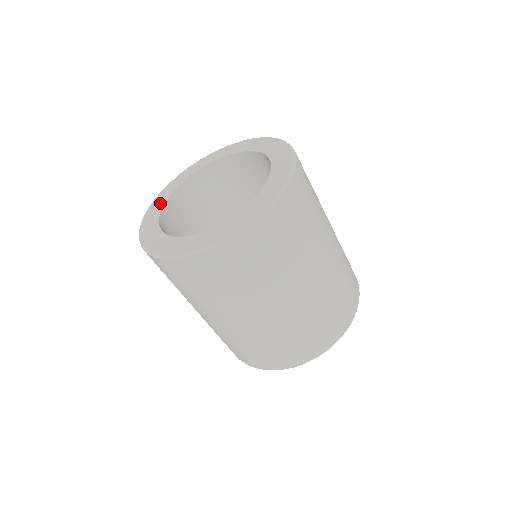
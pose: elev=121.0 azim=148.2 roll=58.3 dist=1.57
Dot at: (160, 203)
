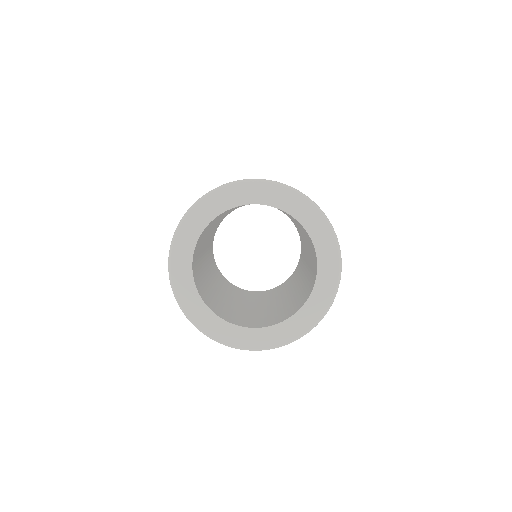
Dot at: (216, 209)
